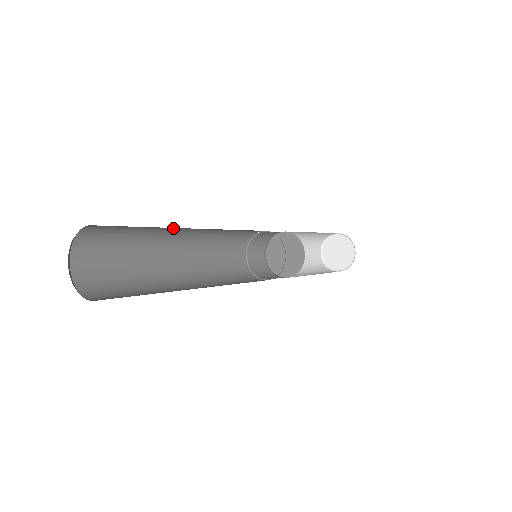
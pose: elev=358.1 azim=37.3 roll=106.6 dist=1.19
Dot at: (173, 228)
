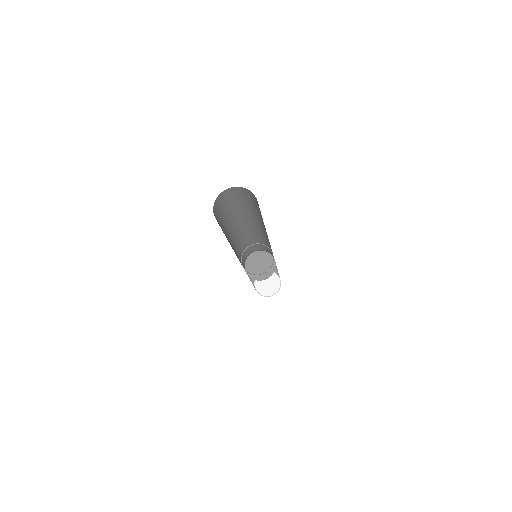
Dot at: (247, 213)
